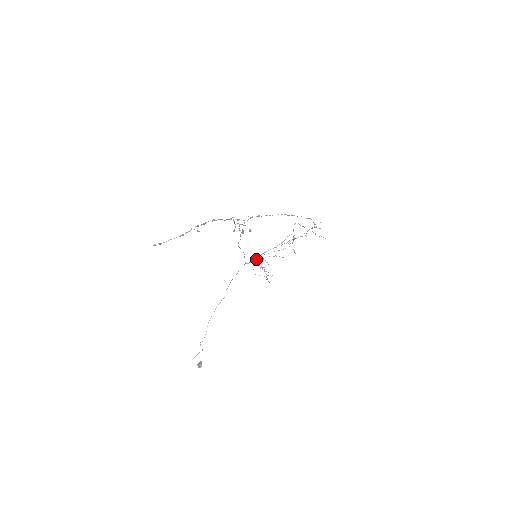
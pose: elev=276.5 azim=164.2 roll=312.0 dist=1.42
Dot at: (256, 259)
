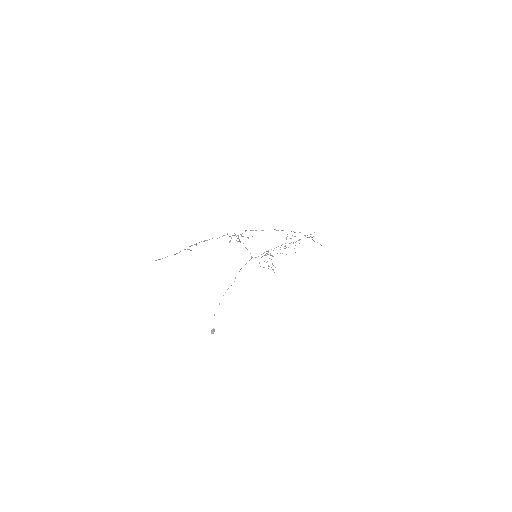
Dot at: occluded
